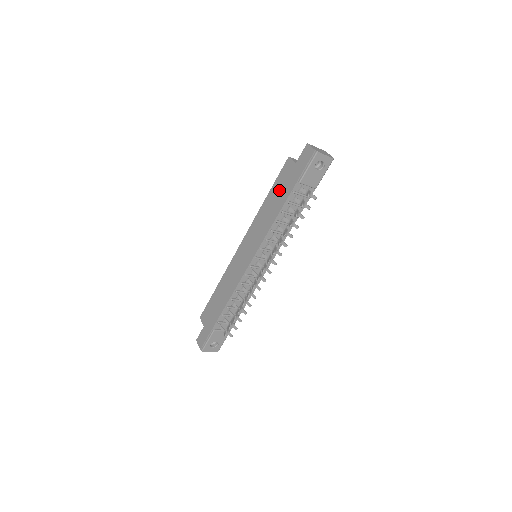
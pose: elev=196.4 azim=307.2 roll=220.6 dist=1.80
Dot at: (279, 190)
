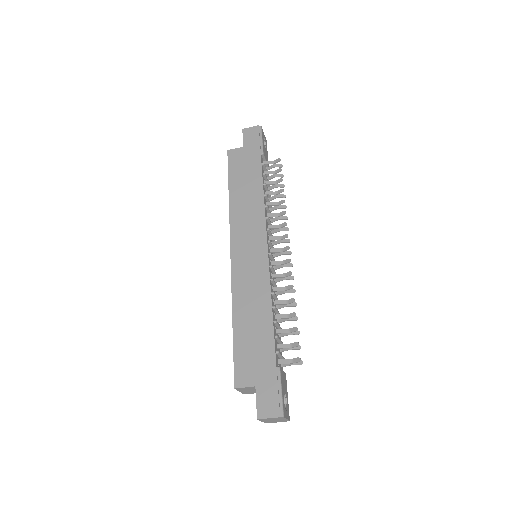
Dot at: (243, 174)
